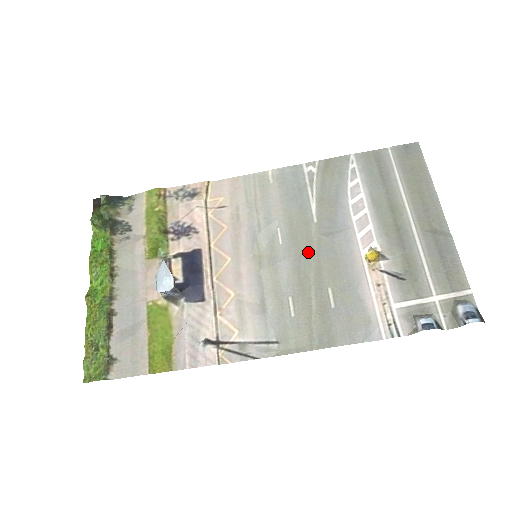
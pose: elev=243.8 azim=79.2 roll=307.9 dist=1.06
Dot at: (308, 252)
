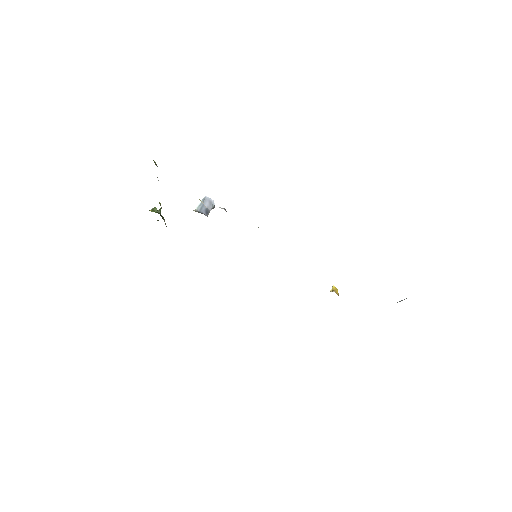
Dot at: occluded
